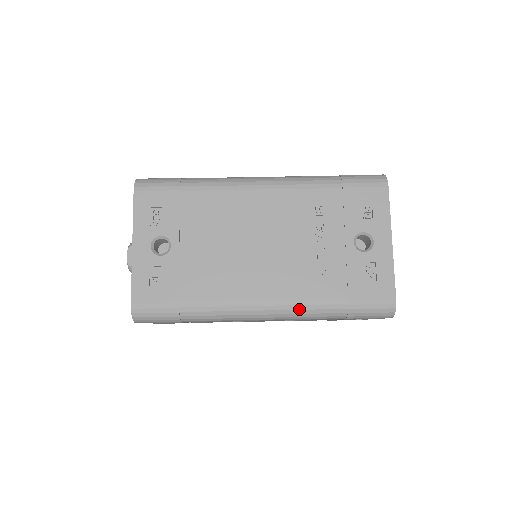
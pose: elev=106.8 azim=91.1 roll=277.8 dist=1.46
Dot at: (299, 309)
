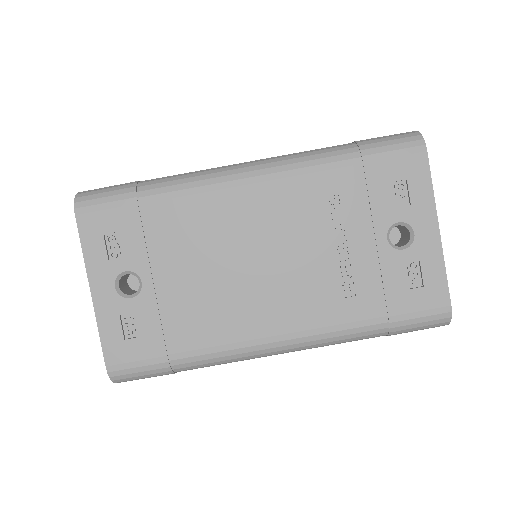
Dot at: (325, 338)
